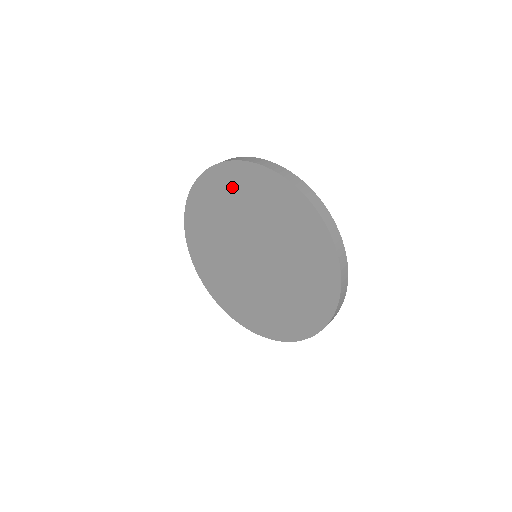
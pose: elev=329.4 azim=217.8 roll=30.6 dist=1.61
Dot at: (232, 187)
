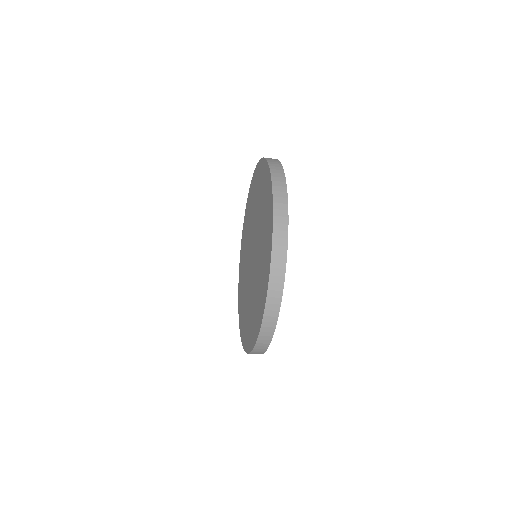
Dot at: (253, 194)
